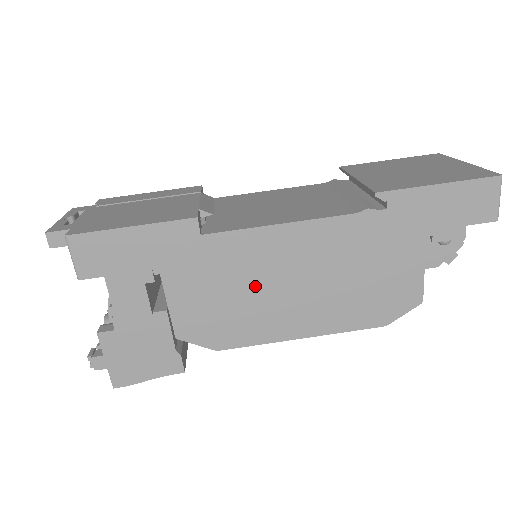
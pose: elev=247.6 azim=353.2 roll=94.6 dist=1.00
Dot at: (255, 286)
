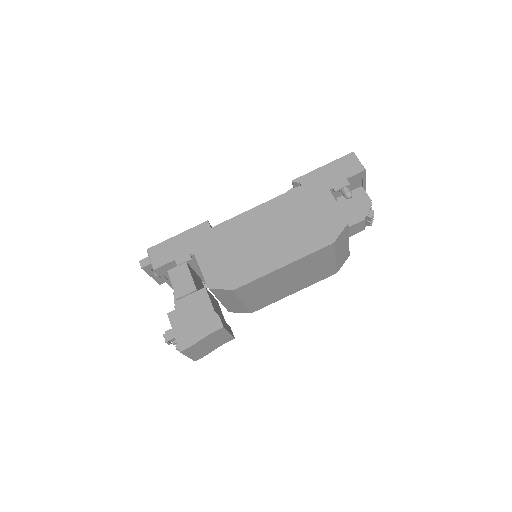
Dot at: (246, 244)
